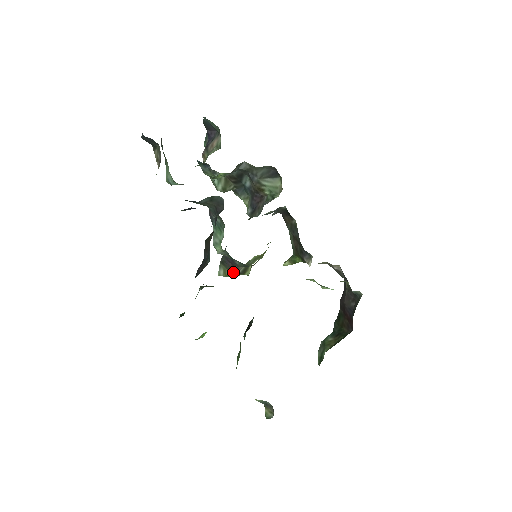
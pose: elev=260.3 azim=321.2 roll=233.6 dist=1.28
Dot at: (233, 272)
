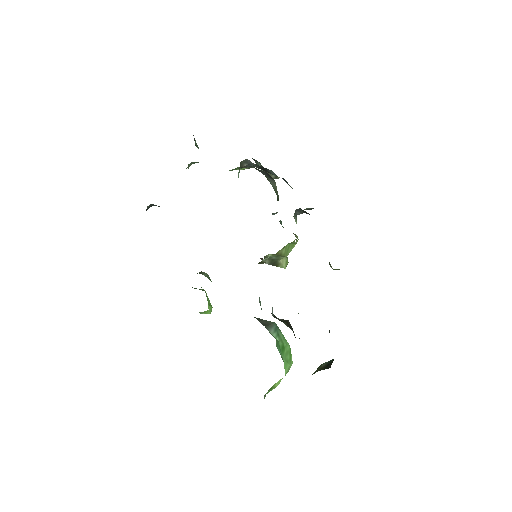
Dot at: occluded
